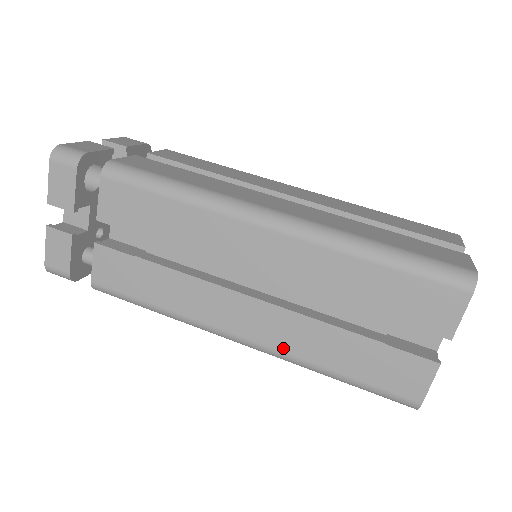
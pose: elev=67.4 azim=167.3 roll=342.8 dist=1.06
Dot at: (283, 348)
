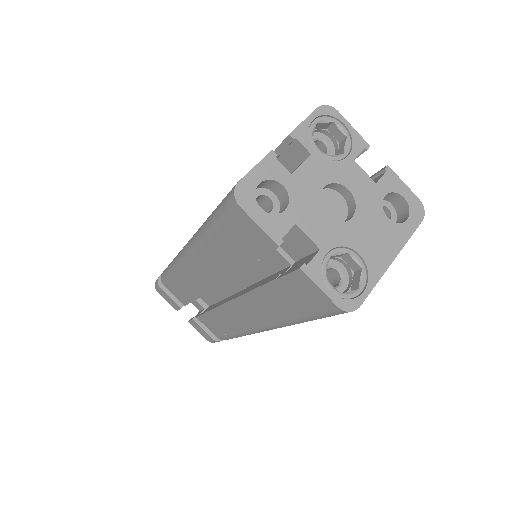
Dot at: occluded
